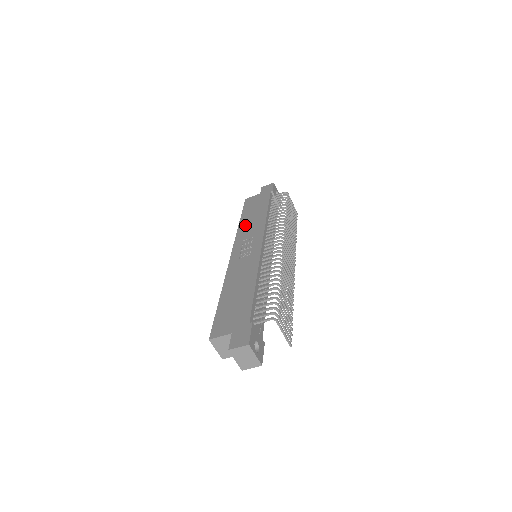
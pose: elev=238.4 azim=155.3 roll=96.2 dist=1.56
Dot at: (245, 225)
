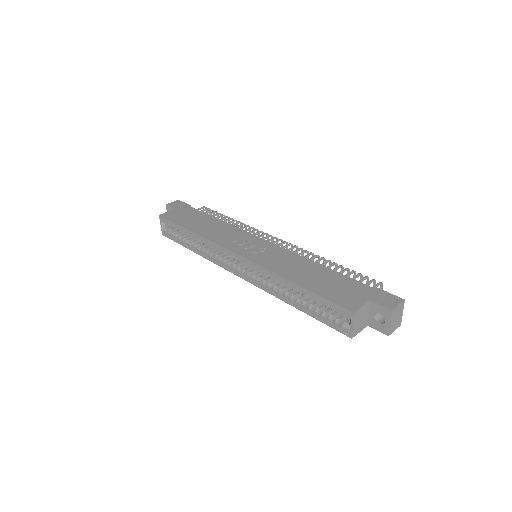
Dot at: (209, 232)
